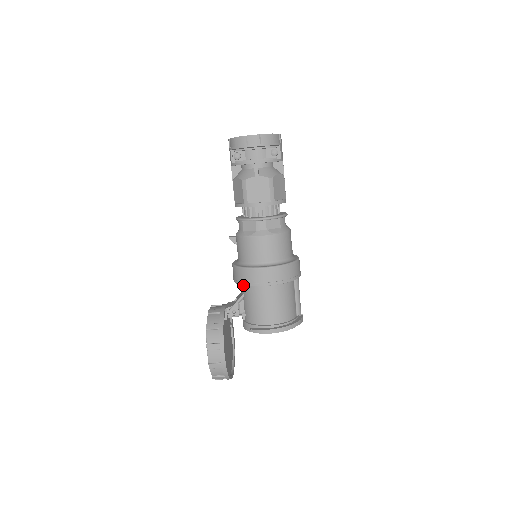
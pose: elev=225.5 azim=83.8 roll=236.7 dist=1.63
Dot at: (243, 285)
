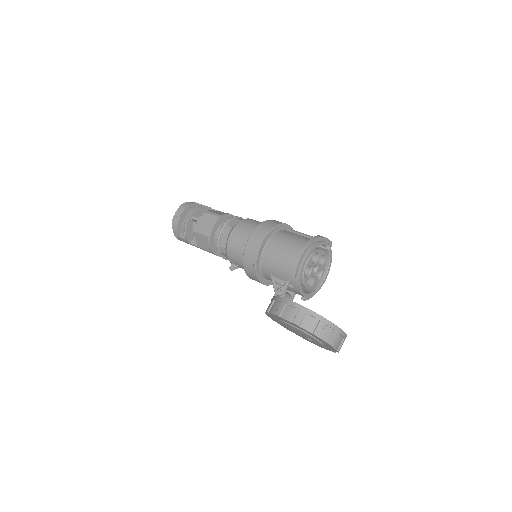
Dot at: (262, 269)
